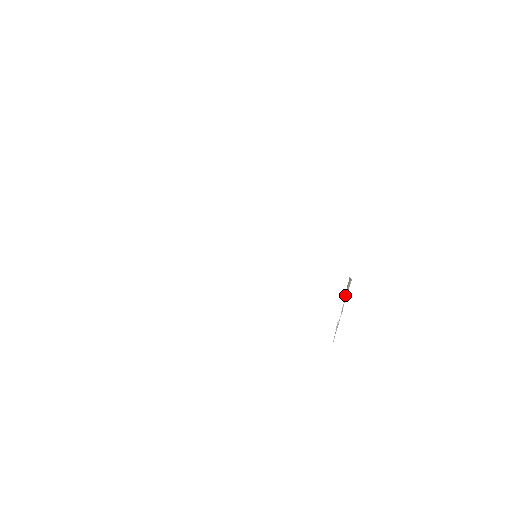
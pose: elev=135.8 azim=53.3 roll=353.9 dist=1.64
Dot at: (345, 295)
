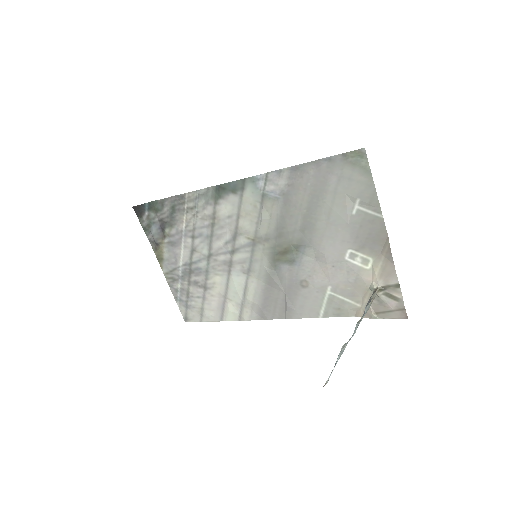
Dot at: occluded
